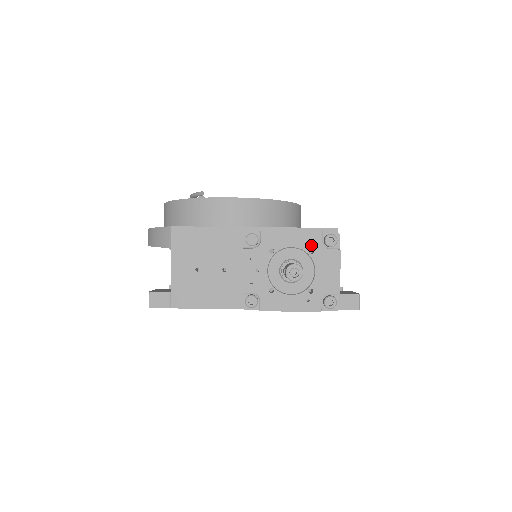
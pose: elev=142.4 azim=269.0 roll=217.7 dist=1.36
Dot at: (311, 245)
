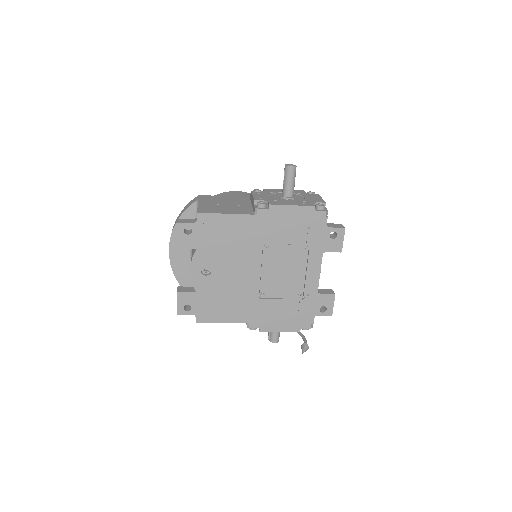
Dot at: (298, 192)
